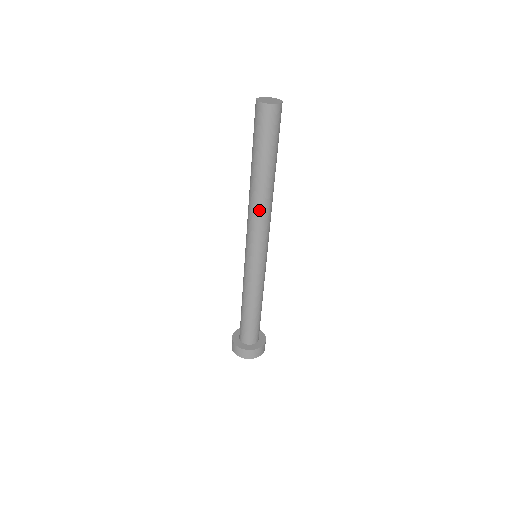
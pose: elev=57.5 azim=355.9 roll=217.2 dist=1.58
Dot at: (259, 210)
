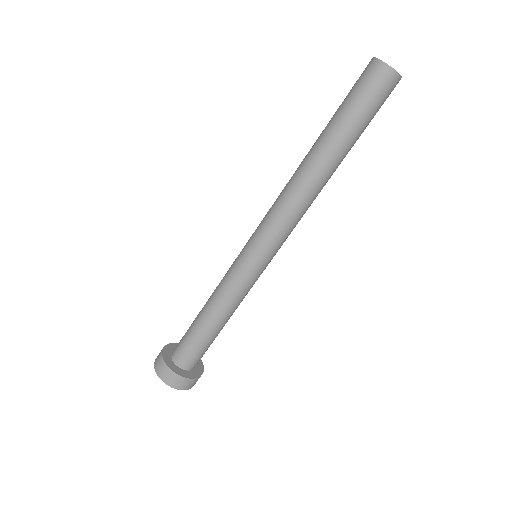
Dot at: (293, 191)
